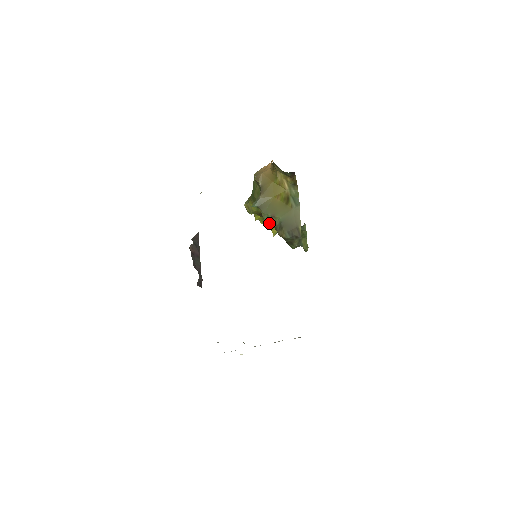
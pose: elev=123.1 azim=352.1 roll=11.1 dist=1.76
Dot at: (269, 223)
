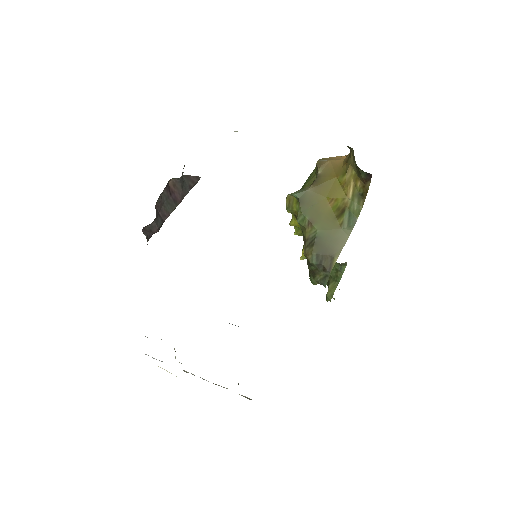
Dot at: occluded
